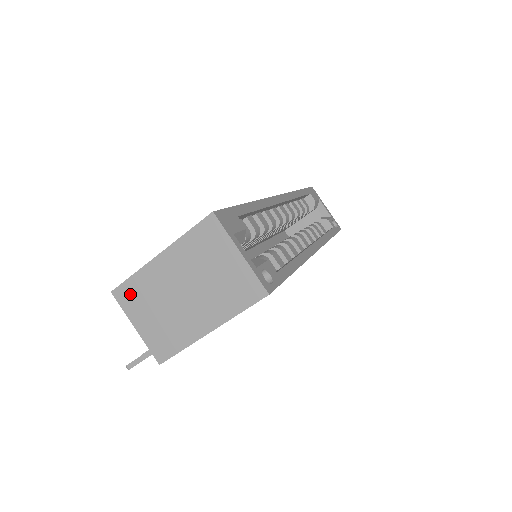
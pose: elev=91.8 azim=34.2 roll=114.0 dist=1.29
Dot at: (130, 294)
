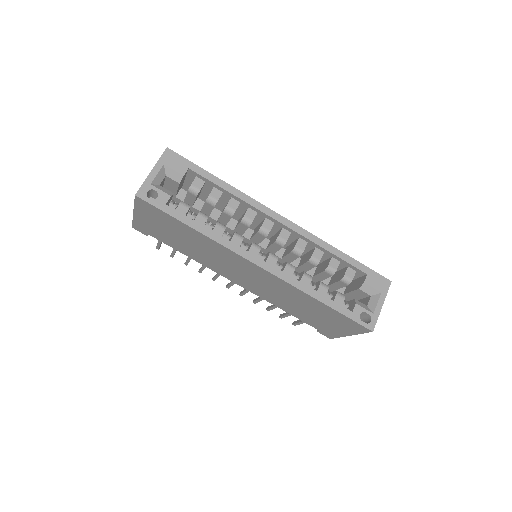
Dot at: occluded
